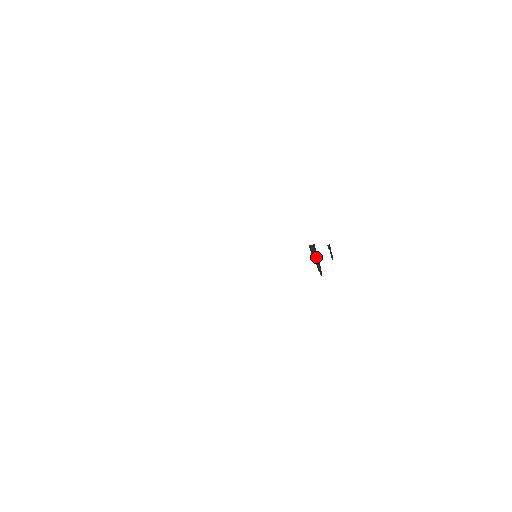
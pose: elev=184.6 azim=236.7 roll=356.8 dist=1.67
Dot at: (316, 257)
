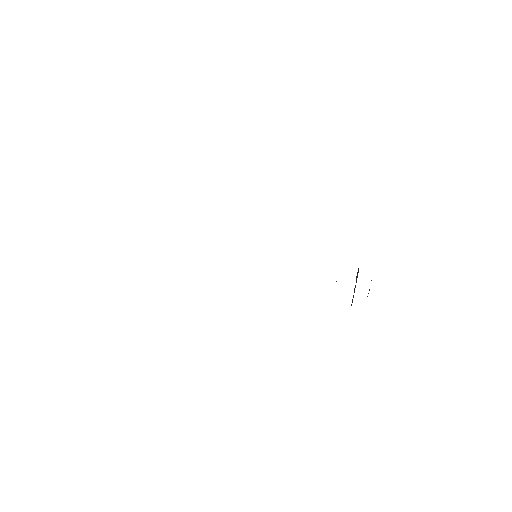
Dot at: occluded
